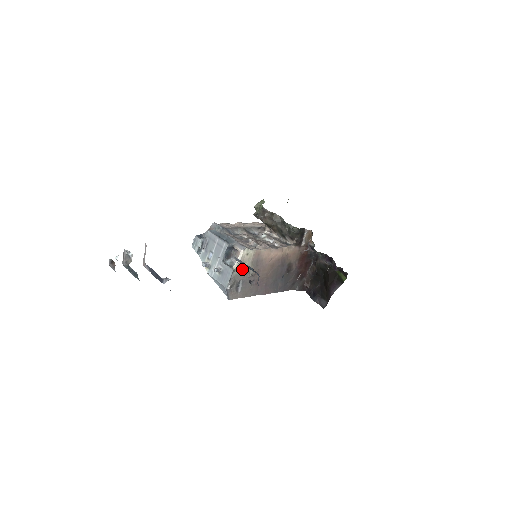
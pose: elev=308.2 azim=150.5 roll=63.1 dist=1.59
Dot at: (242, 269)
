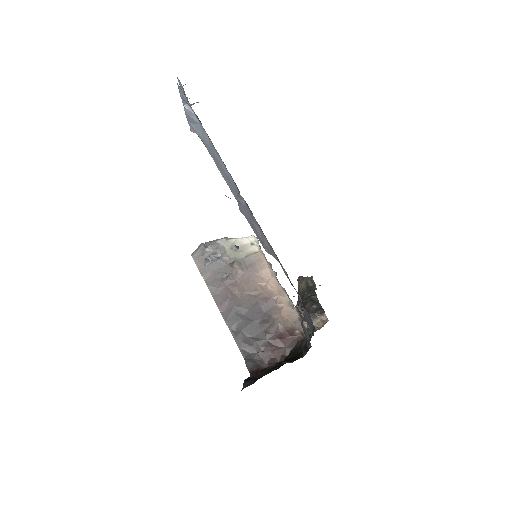
Dot at: (233, 250)
